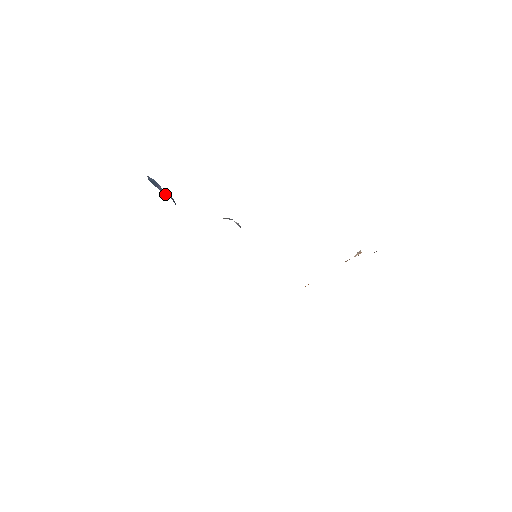
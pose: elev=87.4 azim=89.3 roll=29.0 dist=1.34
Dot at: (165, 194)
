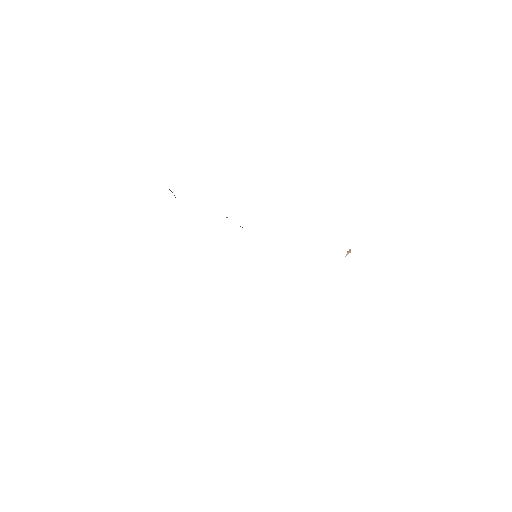
Dot at: occluded
